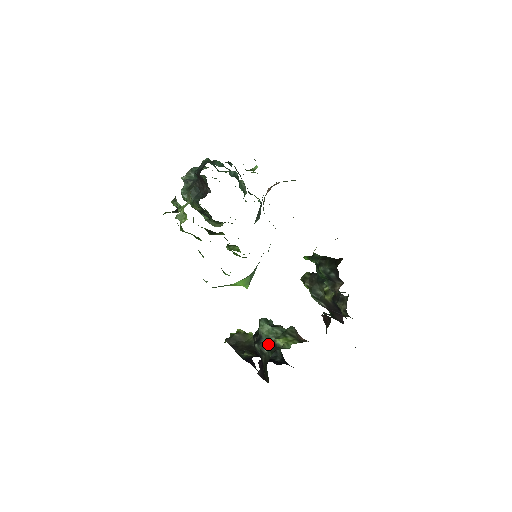
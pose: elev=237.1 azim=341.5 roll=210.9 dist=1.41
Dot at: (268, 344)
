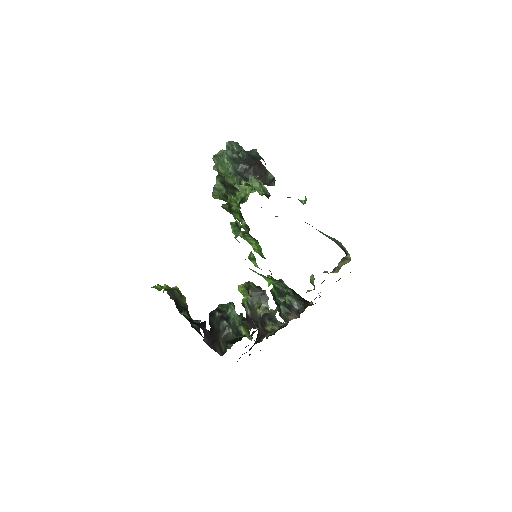
Dot at: (234, 326)
